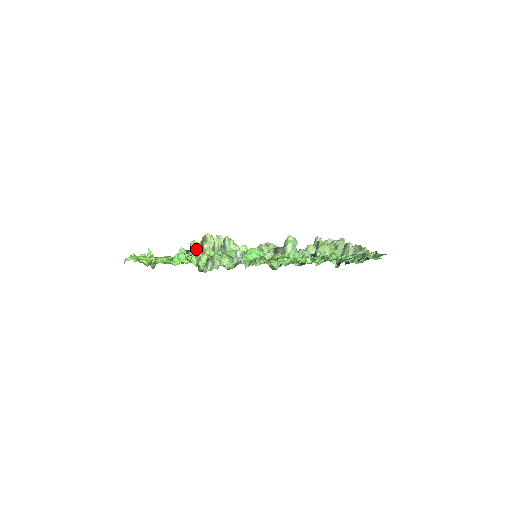
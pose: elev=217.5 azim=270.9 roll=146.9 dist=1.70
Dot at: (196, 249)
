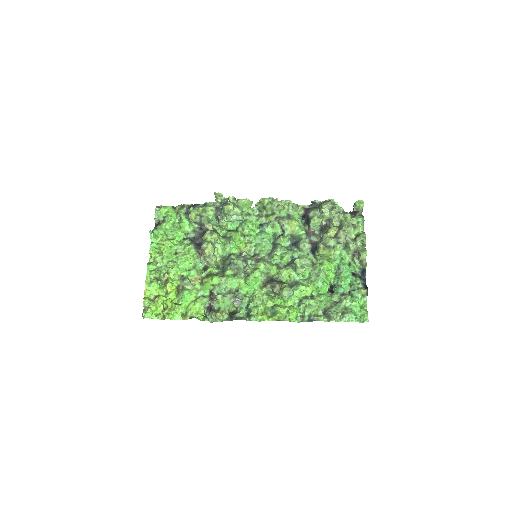
Dot at: (196, 222)
